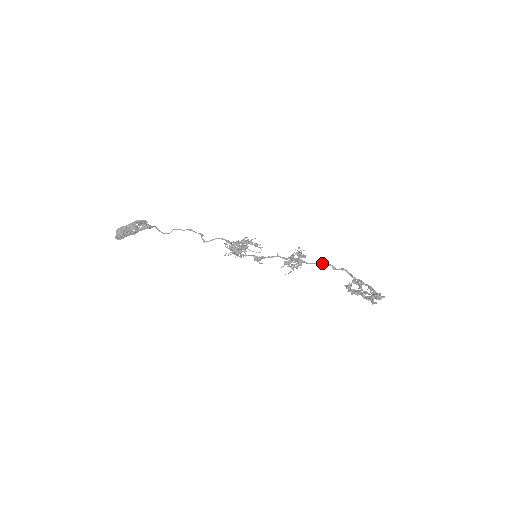
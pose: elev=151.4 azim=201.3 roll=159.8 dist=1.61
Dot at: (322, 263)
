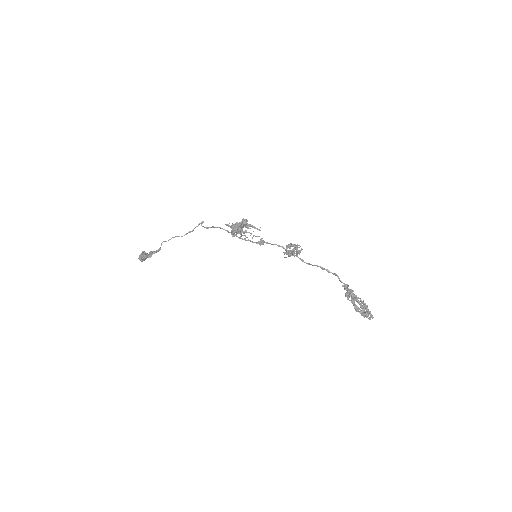
Dot at: occluded
